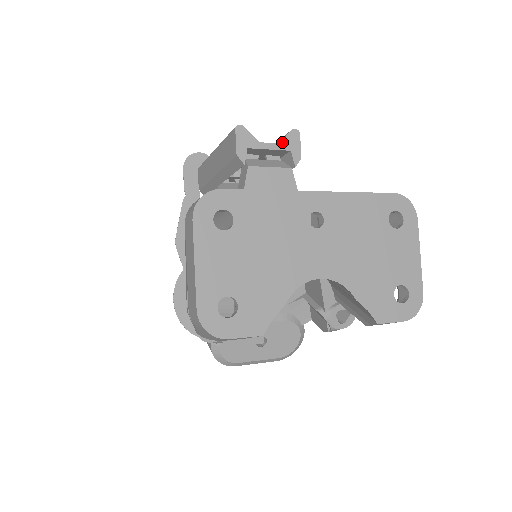
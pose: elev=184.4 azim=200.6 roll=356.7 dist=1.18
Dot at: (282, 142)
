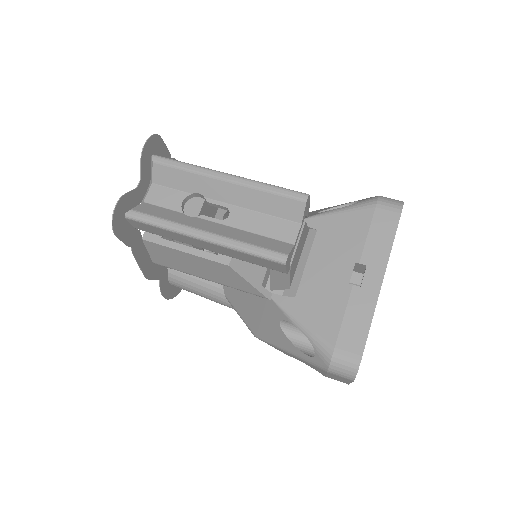
Dot at: (303, 220)
